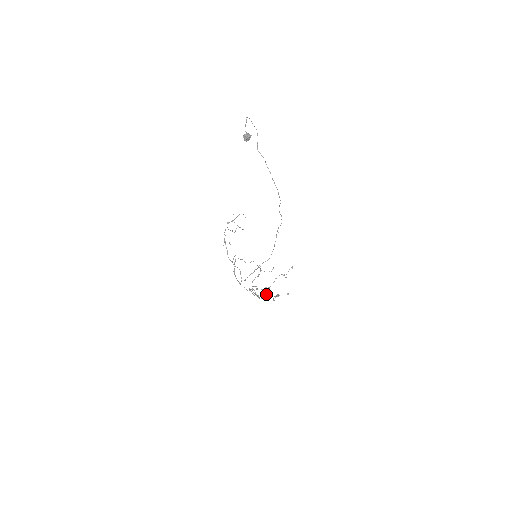
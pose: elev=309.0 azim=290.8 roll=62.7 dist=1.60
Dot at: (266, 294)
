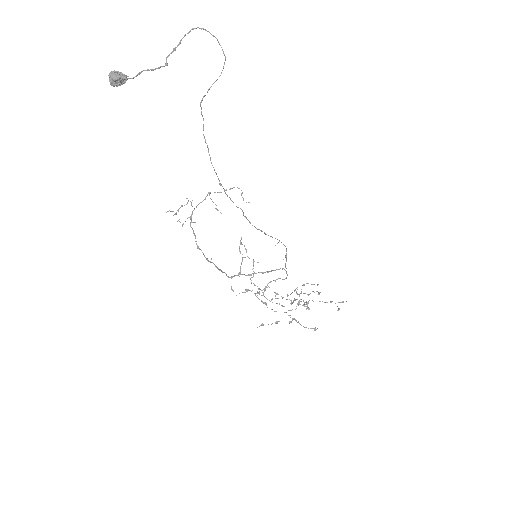
Dot at: (342, 301)
